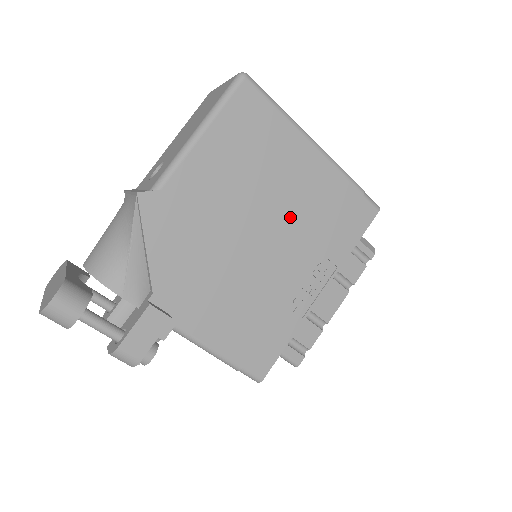
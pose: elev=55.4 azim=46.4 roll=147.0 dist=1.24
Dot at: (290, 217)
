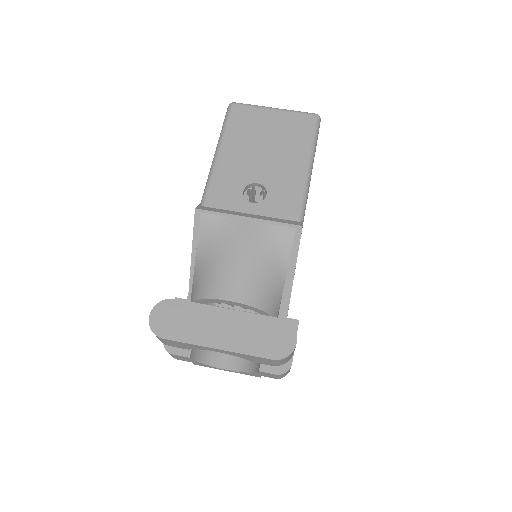
Dot at: occluded
